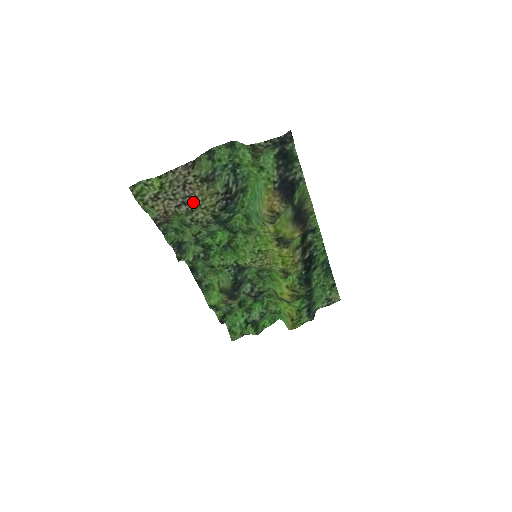
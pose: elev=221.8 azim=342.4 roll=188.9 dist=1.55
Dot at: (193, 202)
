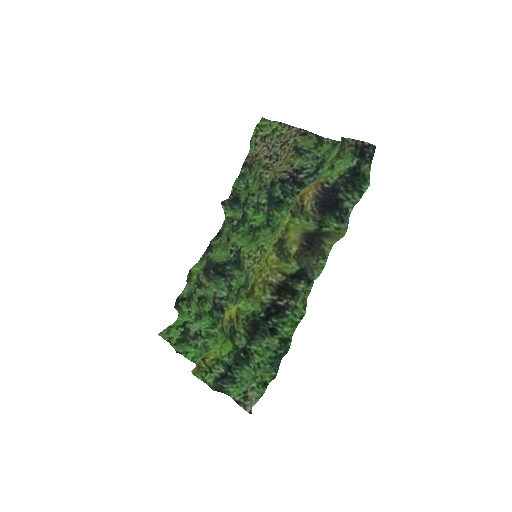
Dot at: (275, 163)
